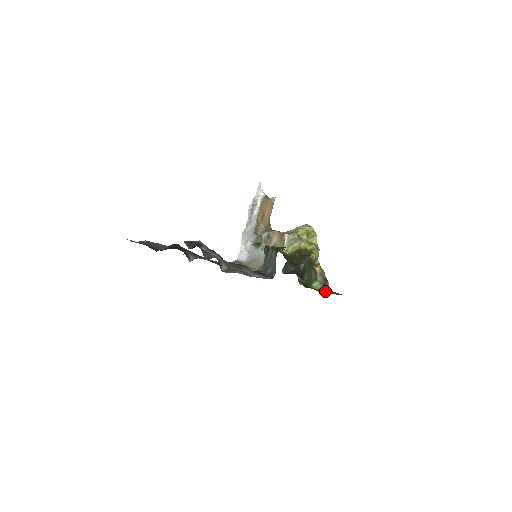
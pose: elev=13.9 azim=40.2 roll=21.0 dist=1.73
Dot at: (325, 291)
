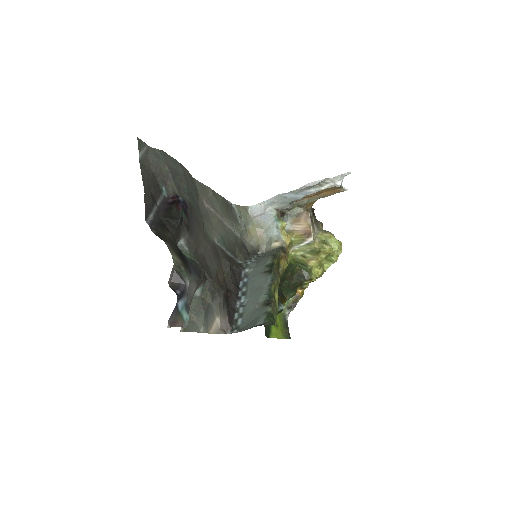
Dot at: (281, 318)
